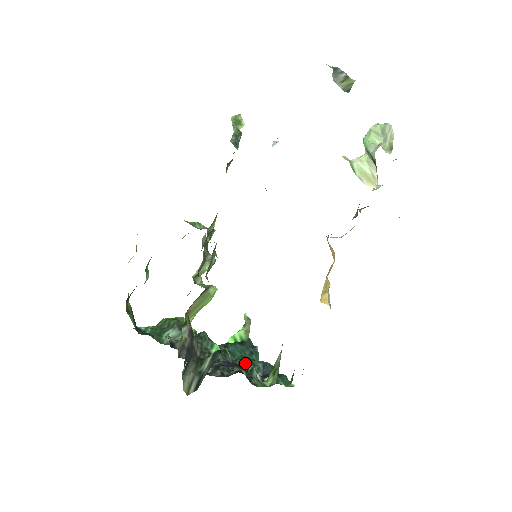
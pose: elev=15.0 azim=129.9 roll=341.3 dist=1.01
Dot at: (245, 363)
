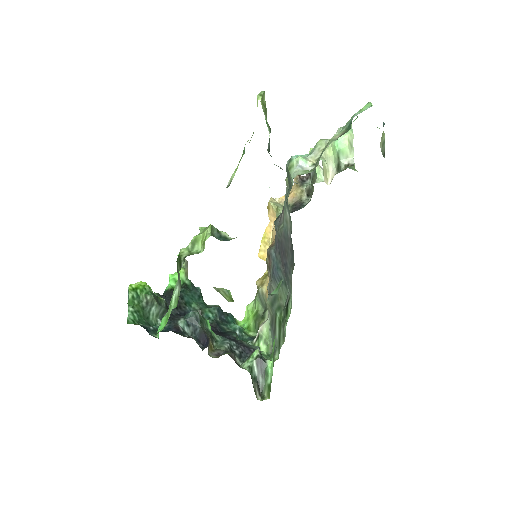
Dot at: (204, 312)
